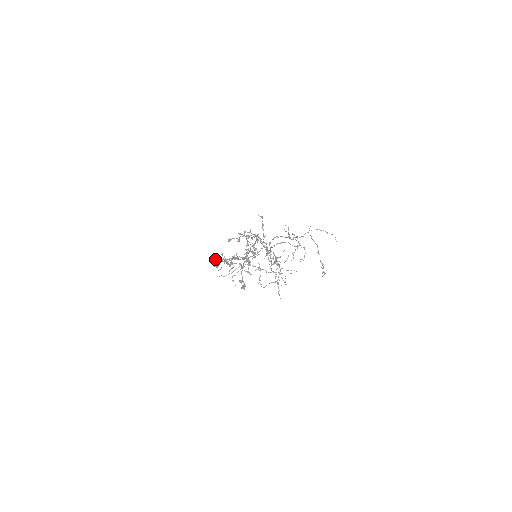
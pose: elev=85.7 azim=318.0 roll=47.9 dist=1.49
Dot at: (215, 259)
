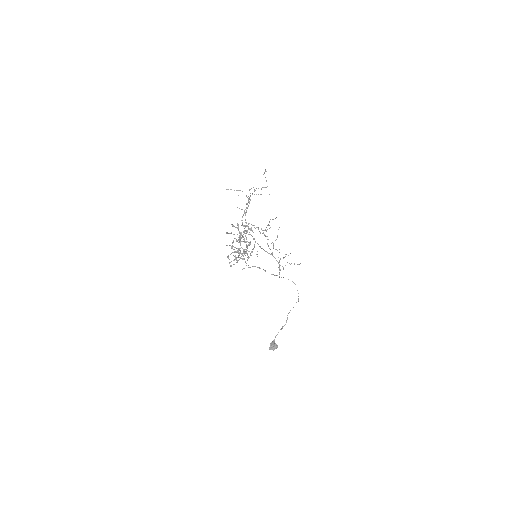
Dot at: occluded
